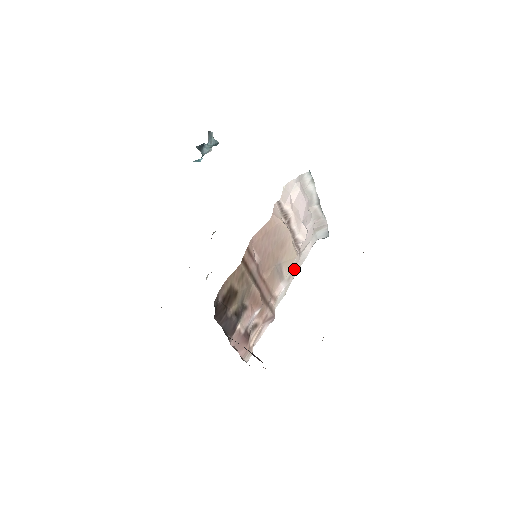
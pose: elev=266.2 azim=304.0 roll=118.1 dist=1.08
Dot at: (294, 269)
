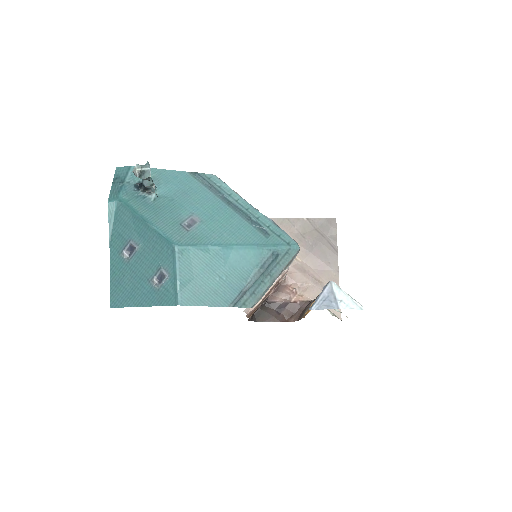
Dot at: occluded
